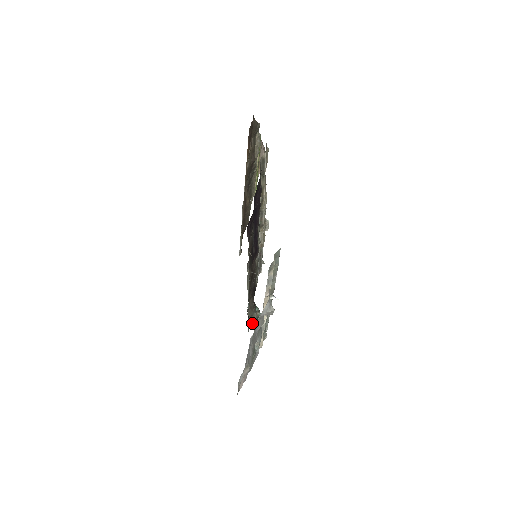
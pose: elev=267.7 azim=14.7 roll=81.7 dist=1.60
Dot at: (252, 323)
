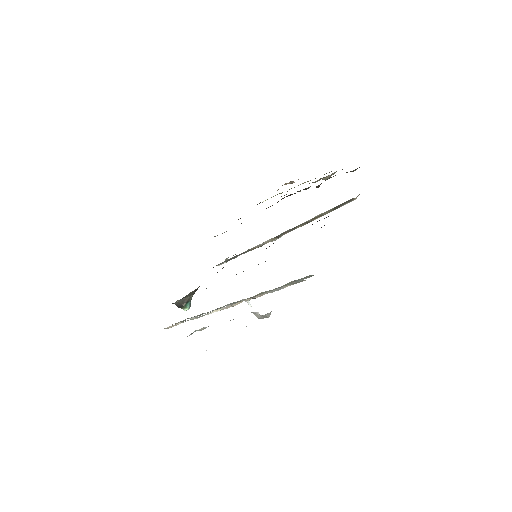
Dot at: (179, 302)
